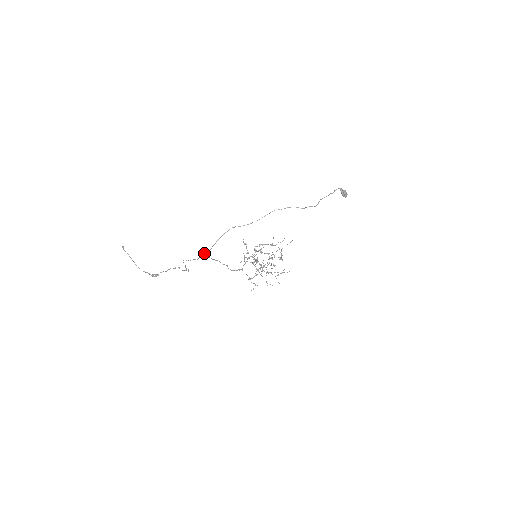
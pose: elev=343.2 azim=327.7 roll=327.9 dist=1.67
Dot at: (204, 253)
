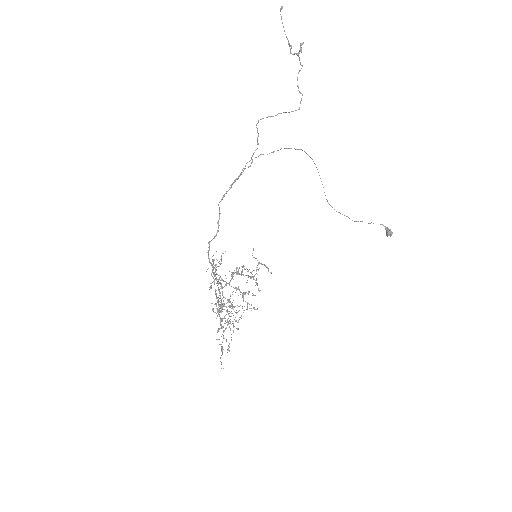
Dot at: (245, 165)
